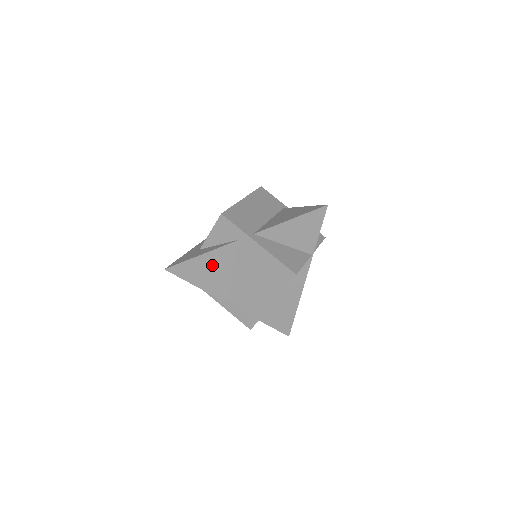
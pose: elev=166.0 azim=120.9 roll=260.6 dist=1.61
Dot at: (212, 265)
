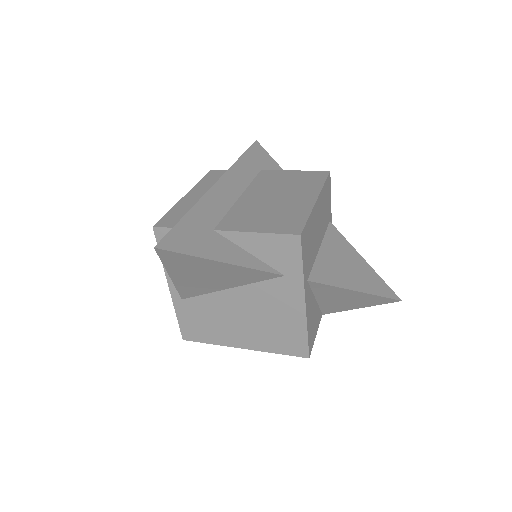
Dot at: (220, 274)
